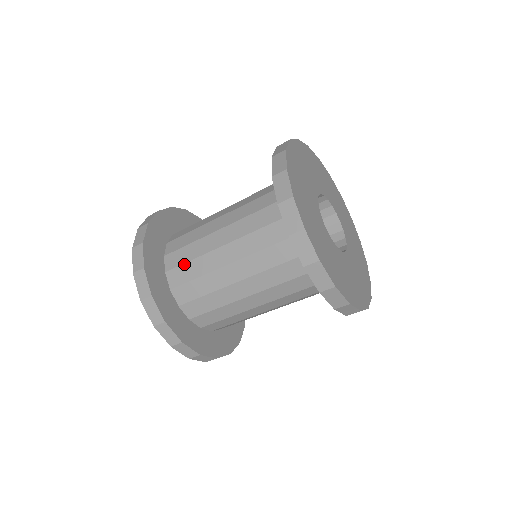
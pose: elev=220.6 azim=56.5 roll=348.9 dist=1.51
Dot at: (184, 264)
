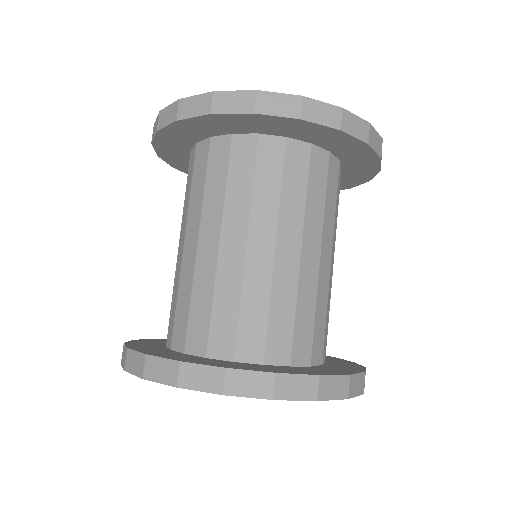
Dot at: occluded
